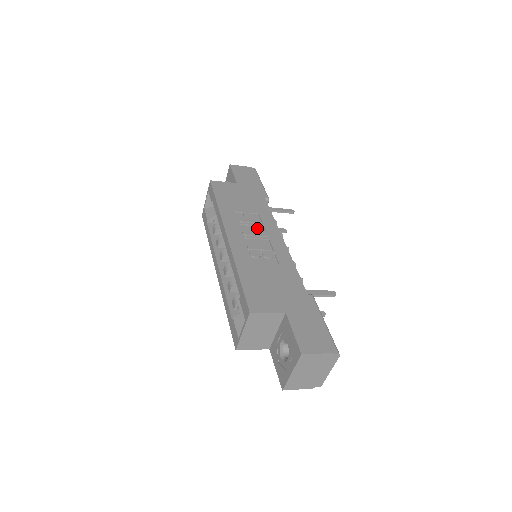
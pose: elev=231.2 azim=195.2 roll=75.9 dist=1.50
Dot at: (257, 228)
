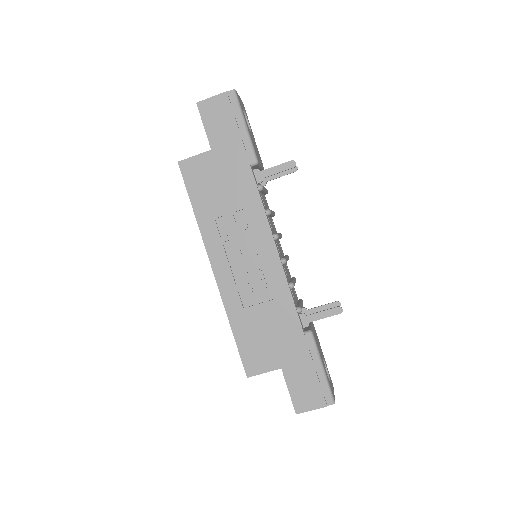
Dot at: (245, 239)
